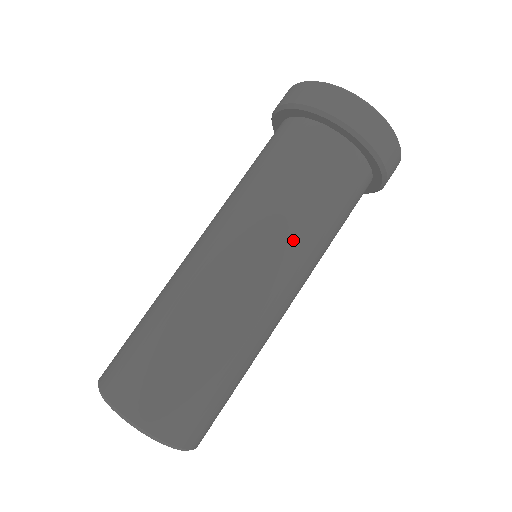
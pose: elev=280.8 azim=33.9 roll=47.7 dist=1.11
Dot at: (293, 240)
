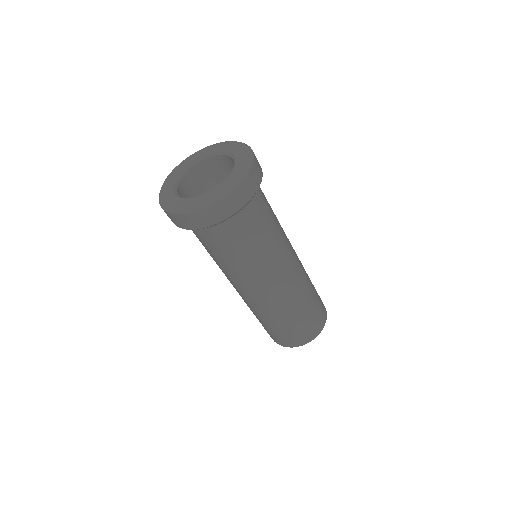
Dot at: (241, 275)
